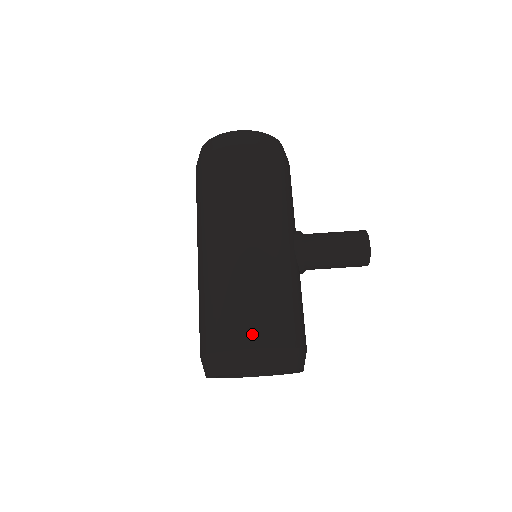
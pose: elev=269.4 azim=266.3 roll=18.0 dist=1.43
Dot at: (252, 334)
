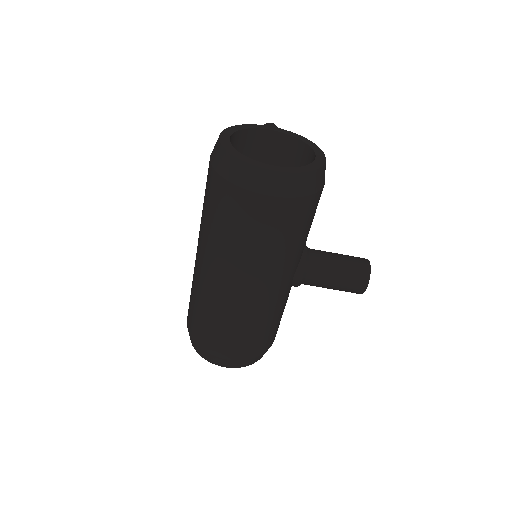
Dot at: (231, 352)
